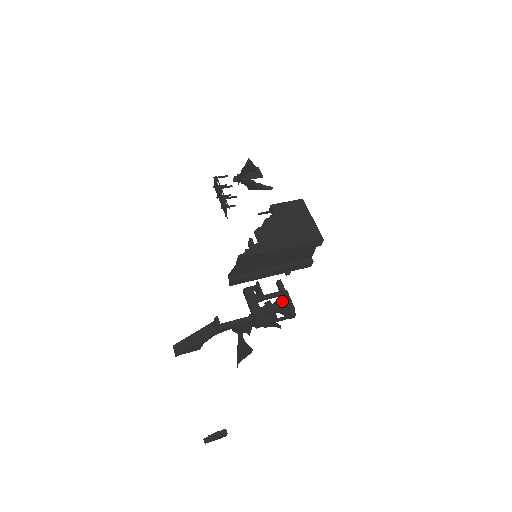
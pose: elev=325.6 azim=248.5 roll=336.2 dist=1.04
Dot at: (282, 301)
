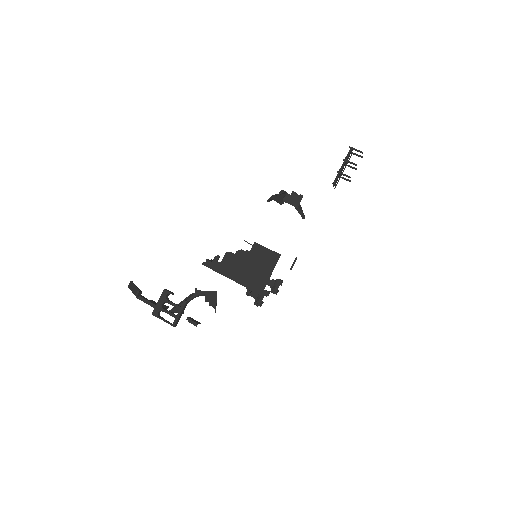
Dot at: occluded
